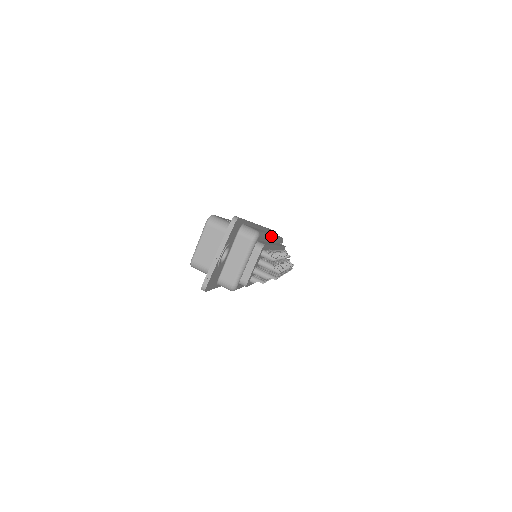
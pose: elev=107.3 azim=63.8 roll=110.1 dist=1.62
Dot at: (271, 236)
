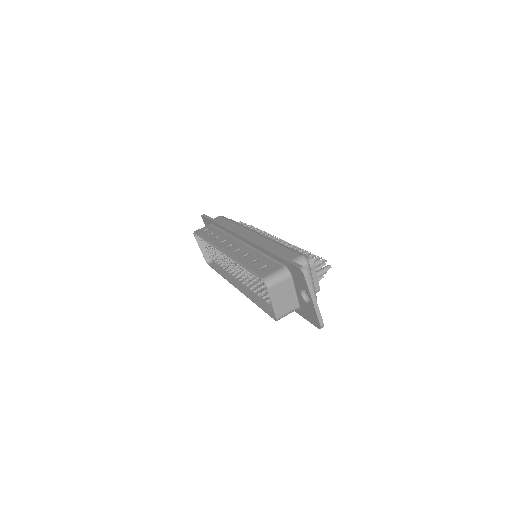
Dot at: (263, 236)
